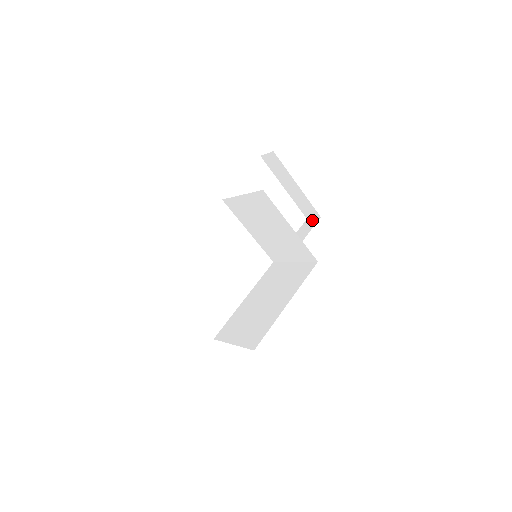
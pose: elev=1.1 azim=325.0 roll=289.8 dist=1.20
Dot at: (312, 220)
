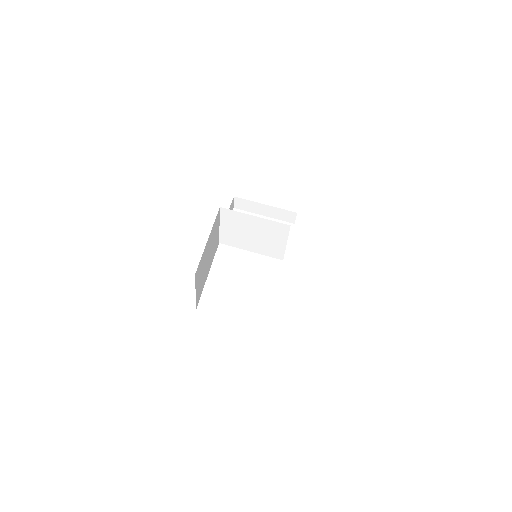
Dot at: occluded
